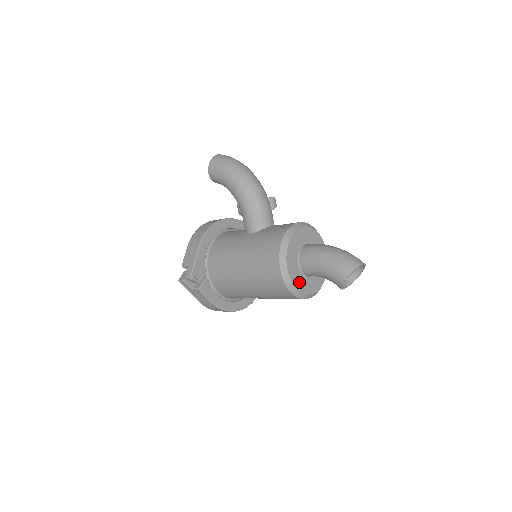
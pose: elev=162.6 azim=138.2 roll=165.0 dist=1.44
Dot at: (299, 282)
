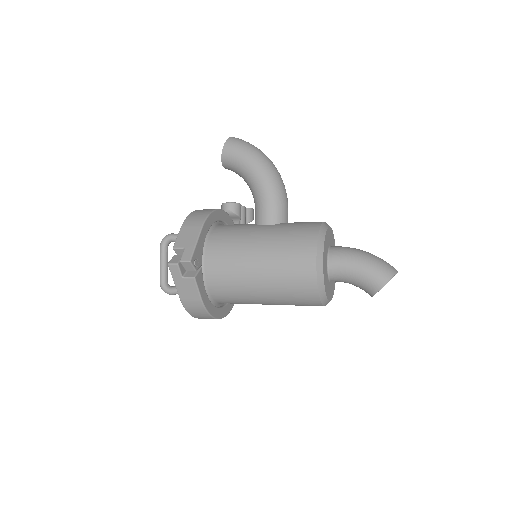
Dot at: (326, 283)
